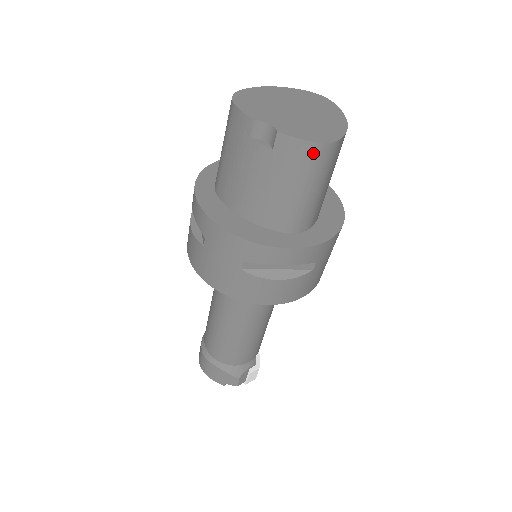
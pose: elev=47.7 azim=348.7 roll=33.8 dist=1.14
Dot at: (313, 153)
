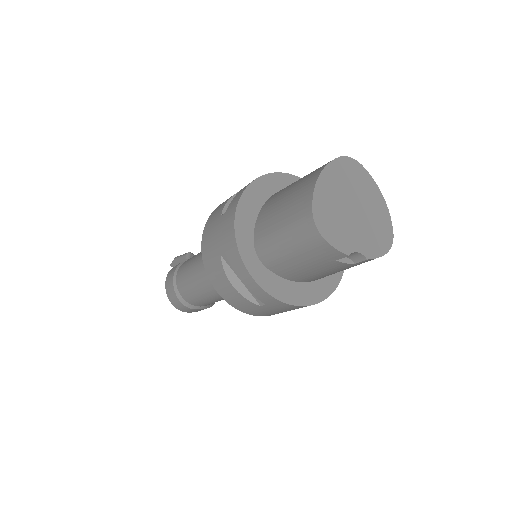
Dot at: occluded
